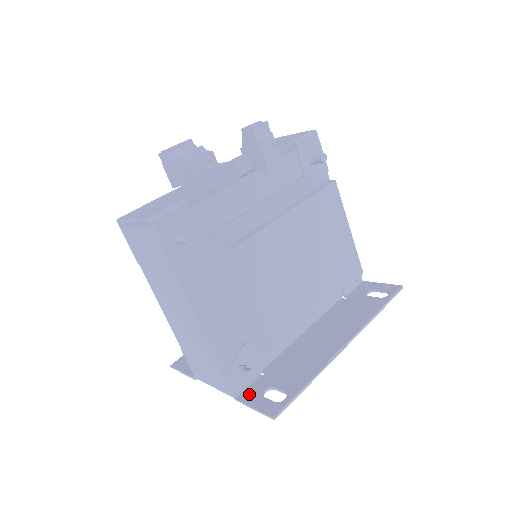
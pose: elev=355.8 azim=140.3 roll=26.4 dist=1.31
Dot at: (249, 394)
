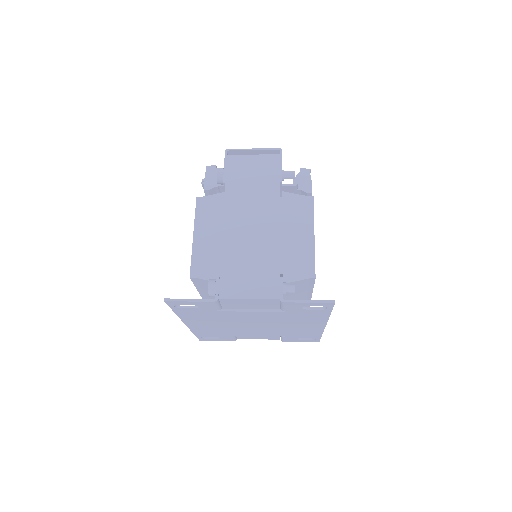
Dot at: occluded
